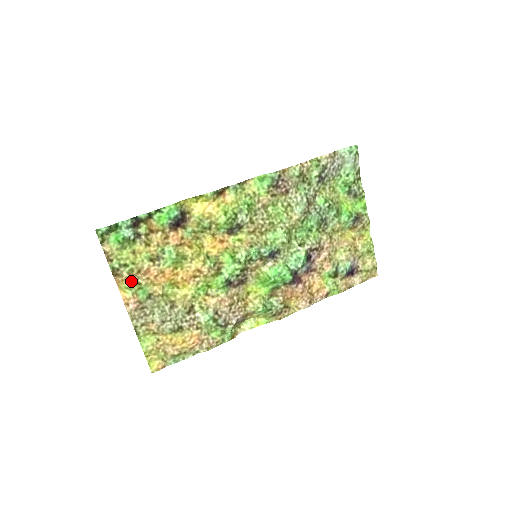
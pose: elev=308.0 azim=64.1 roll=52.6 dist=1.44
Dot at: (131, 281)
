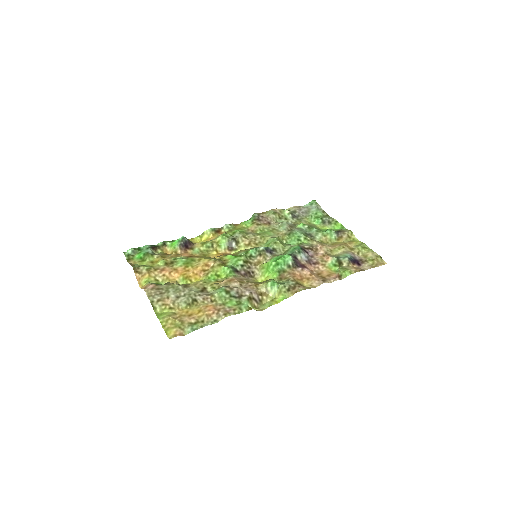
Dot at: (149, 276)
